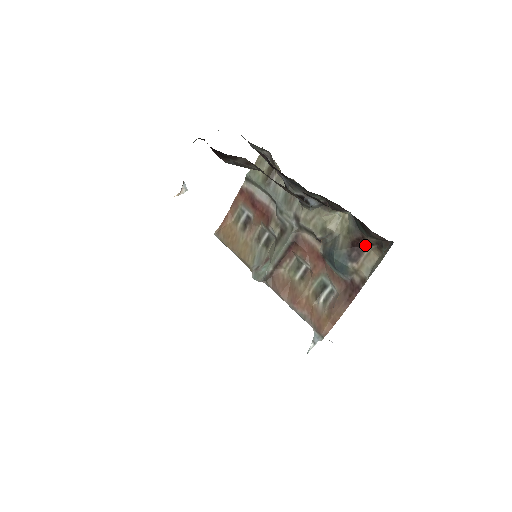
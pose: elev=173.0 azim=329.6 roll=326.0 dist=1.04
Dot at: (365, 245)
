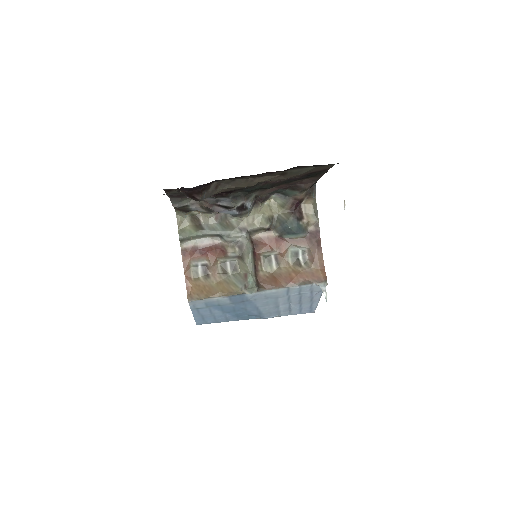
Dot at: (299, 205)
